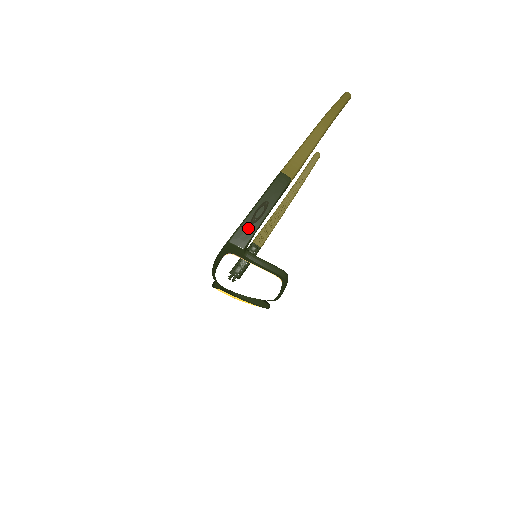
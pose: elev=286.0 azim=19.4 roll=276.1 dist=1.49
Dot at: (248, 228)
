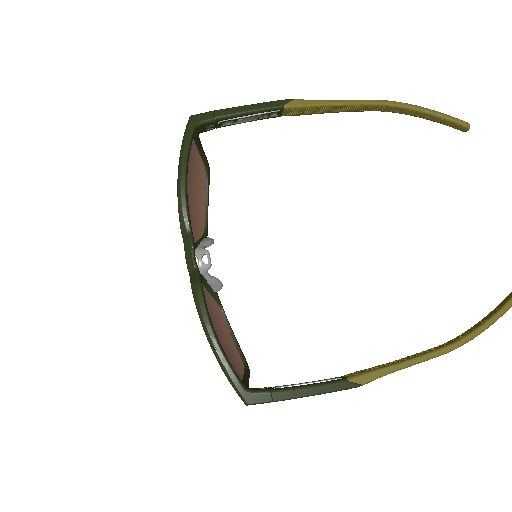
Dot at: occluded
